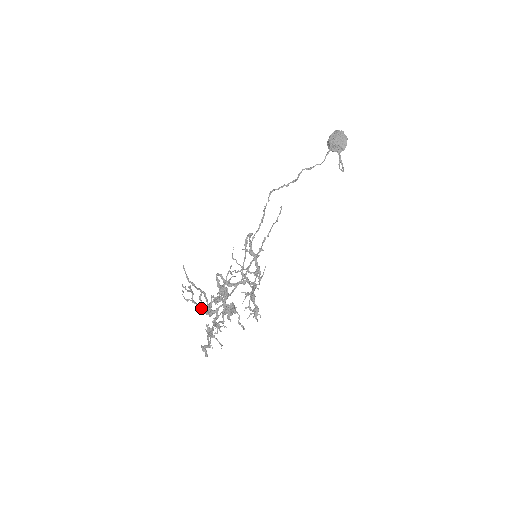
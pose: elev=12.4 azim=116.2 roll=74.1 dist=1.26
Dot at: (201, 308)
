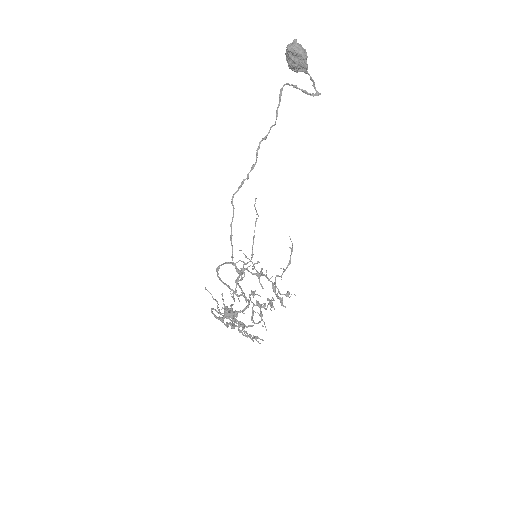
Dot at: occluded
